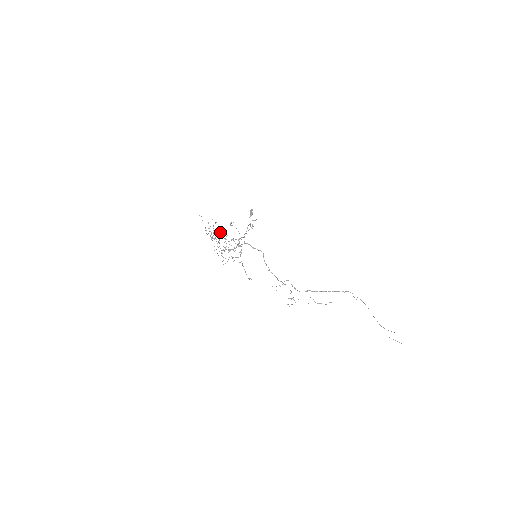
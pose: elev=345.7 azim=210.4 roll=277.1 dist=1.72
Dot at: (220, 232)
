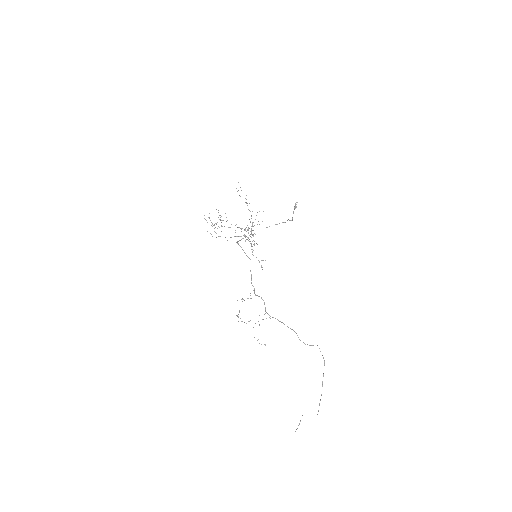
Dot at: occluded
